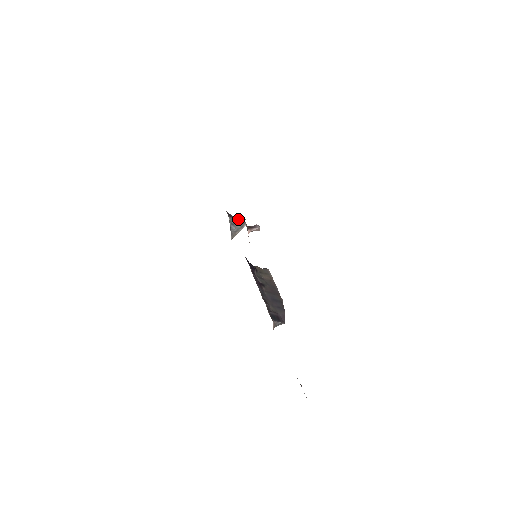
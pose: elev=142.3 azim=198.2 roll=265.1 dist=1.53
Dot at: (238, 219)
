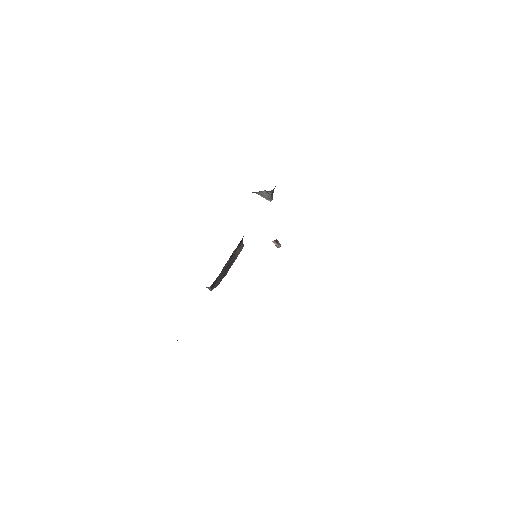
Dot at: occluded
